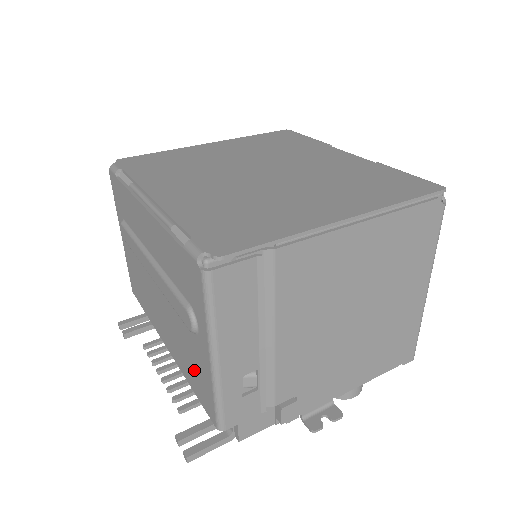
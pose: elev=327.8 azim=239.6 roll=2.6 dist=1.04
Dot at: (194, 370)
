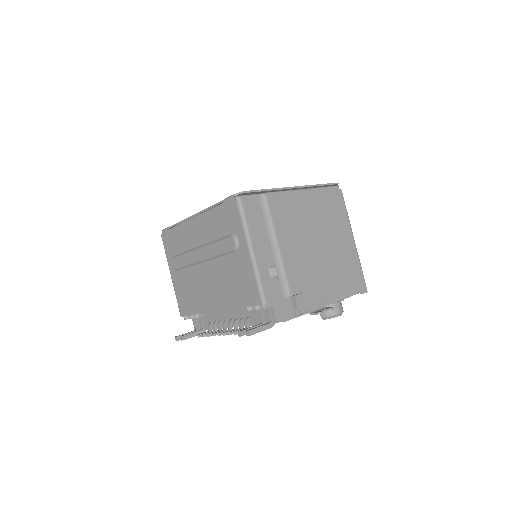
Dot at: (240, 284)
